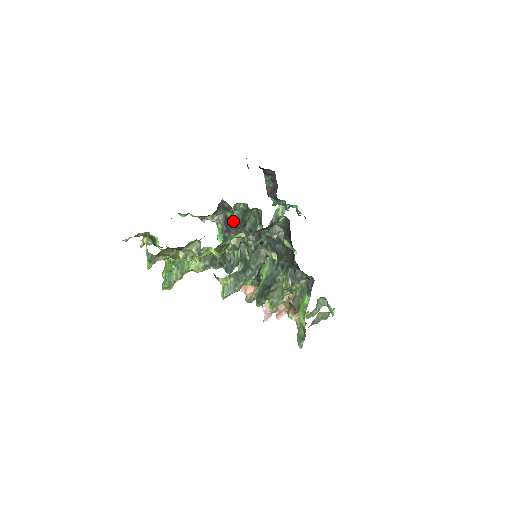
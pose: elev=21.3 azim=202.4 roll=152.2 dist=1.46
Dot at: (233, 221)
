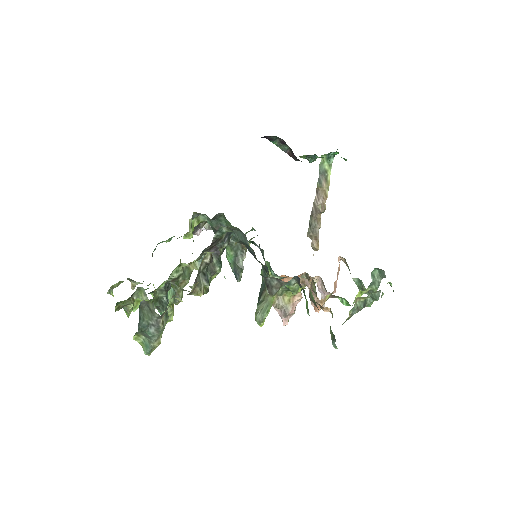
Dot at: (213, 230)
